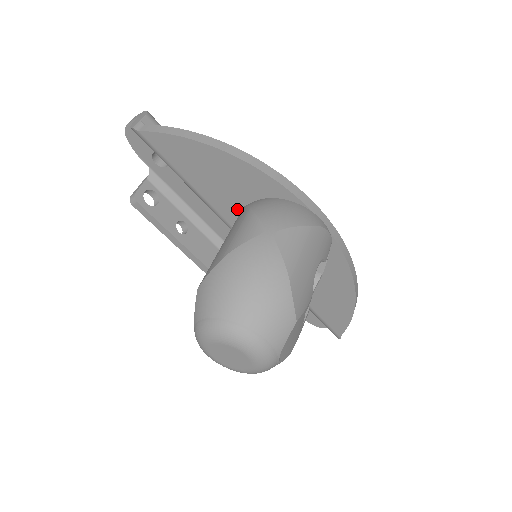
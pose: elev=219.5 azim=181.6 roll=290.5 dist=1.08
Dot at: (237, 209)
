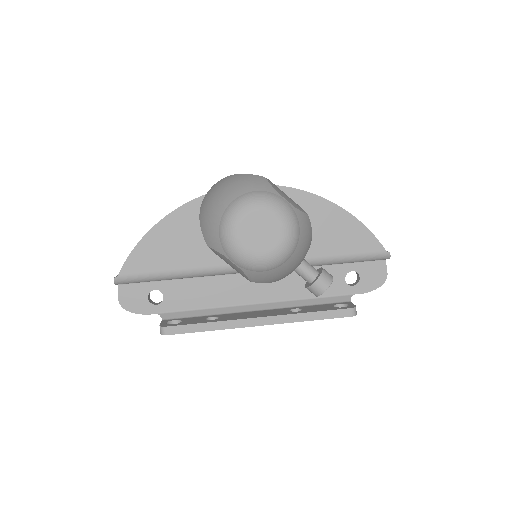
Dot at: occluded
